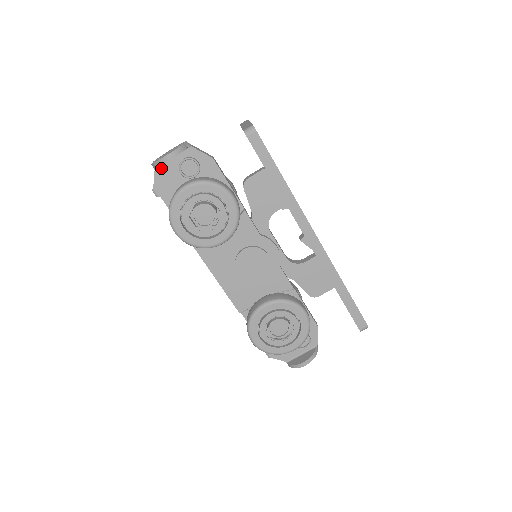
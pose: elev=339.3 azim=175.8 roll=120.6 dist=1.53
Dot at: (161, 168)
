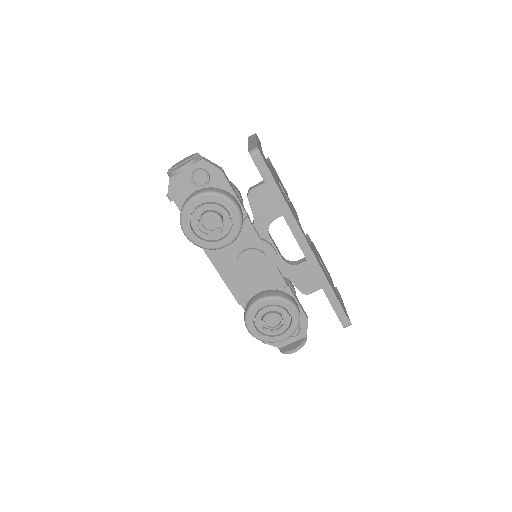
Dot at: (175, 177)
